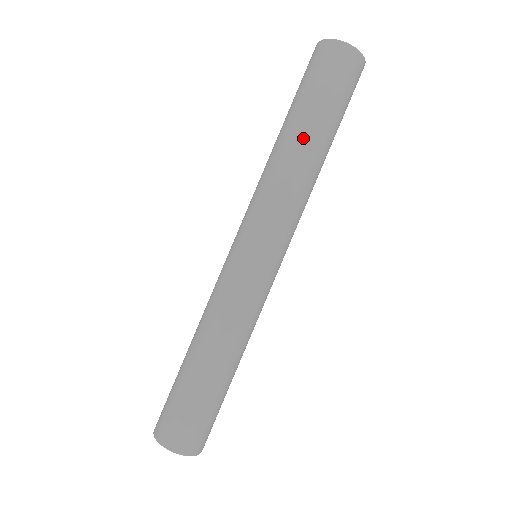
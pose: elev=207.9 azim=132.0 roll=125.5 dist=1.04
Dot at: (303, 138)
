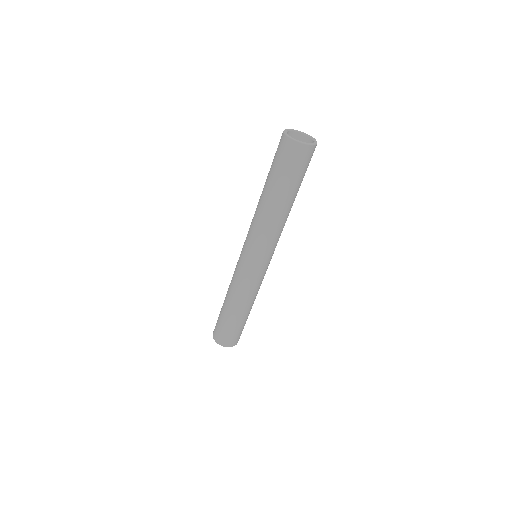
Dot at: (286, 205)
